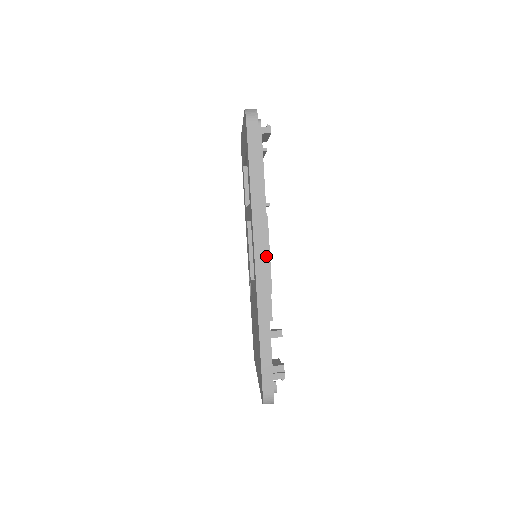
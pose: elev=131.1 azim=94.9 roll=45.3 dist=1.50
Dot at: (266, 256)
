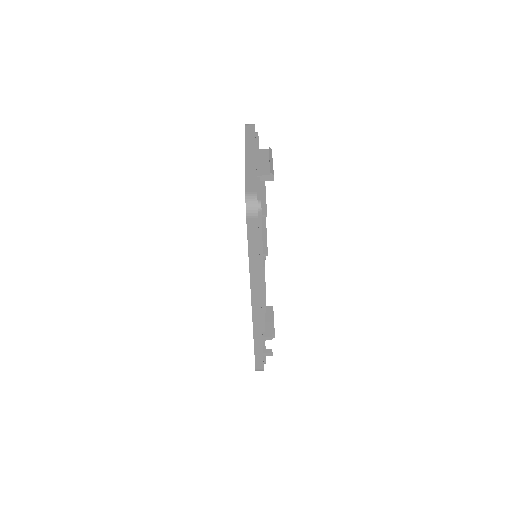
Dot at: (262, 298)
